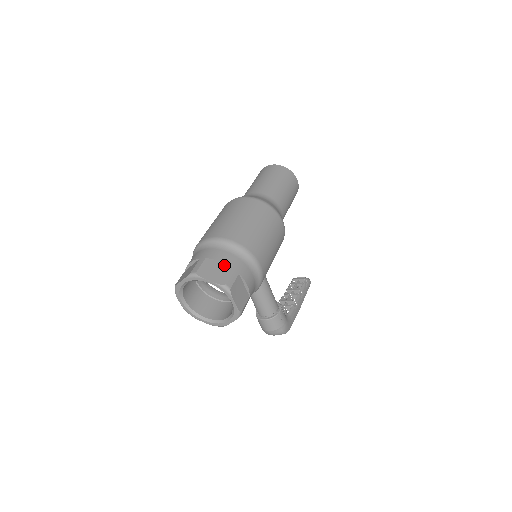
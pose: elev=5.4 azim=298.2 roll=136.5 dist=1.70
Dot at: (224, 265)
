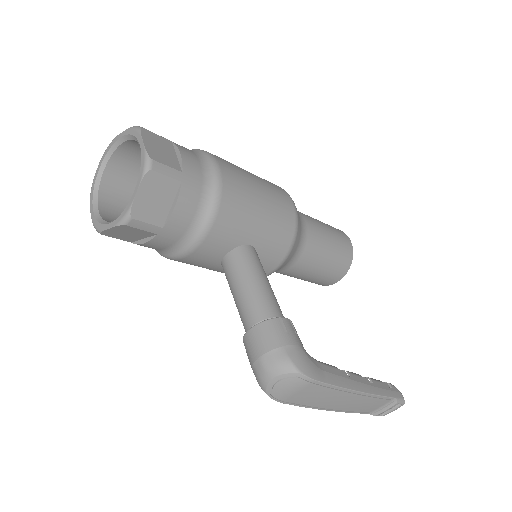
Dot at: occluded
